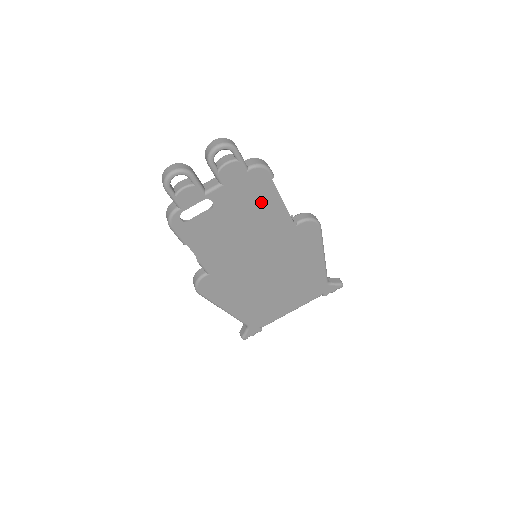
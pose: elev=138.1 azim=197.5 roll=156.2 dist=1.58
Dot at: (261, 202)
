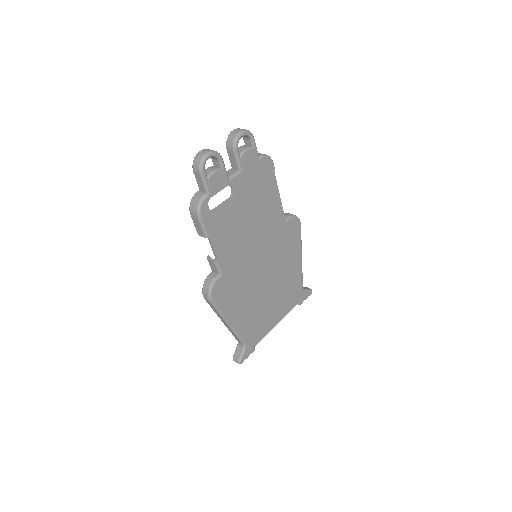
Dot at: (265, 194)
